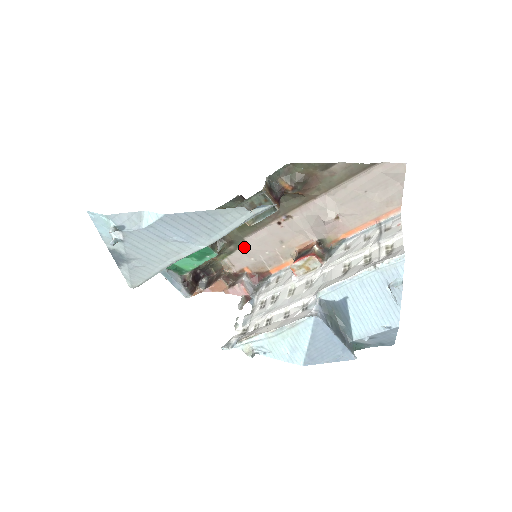
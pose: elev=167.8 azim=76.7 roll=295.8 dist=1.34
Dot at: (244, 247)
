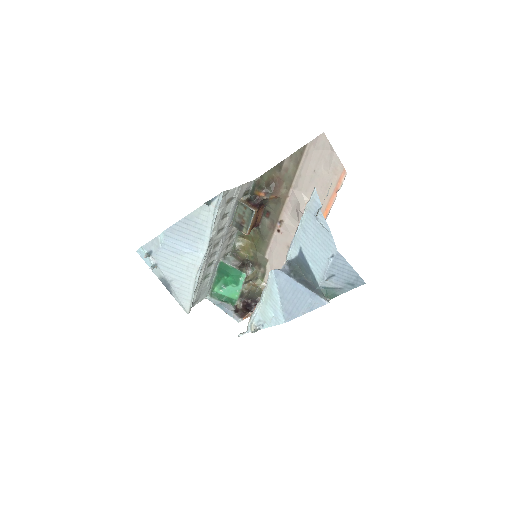
Dot at: (269, 265)
